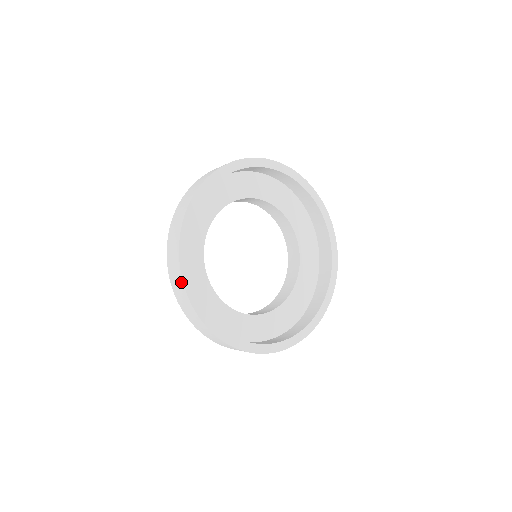
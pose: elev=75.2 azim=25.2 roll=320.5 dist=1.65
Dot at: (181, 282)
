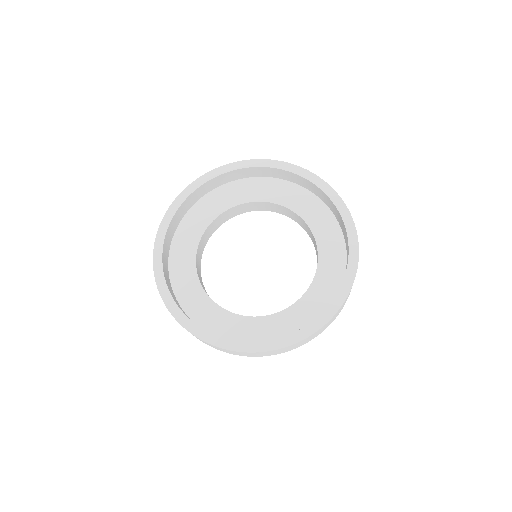
Dot at: (183, 327)
